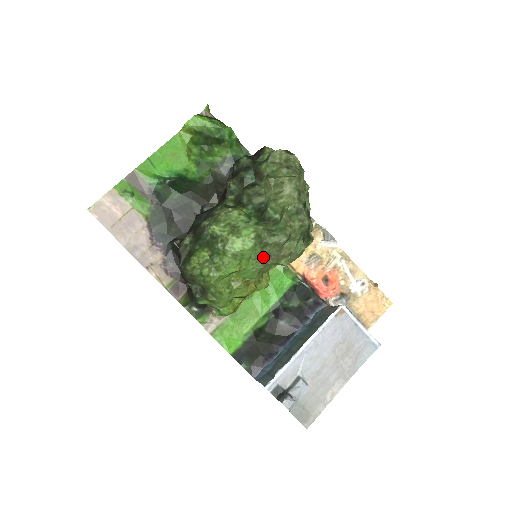
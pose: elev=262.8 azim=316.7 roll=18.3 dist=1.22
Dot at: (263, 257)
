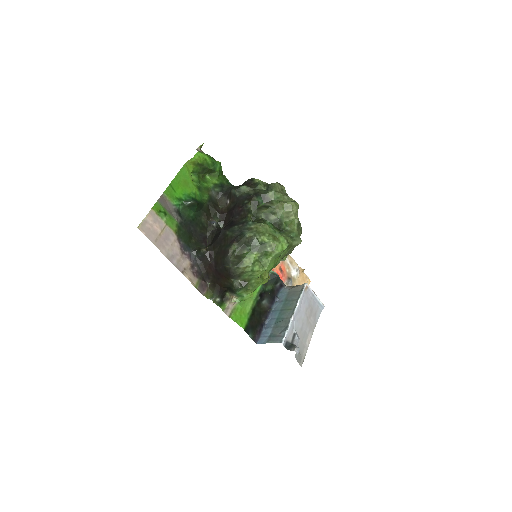
Dot at: (285, 255)
